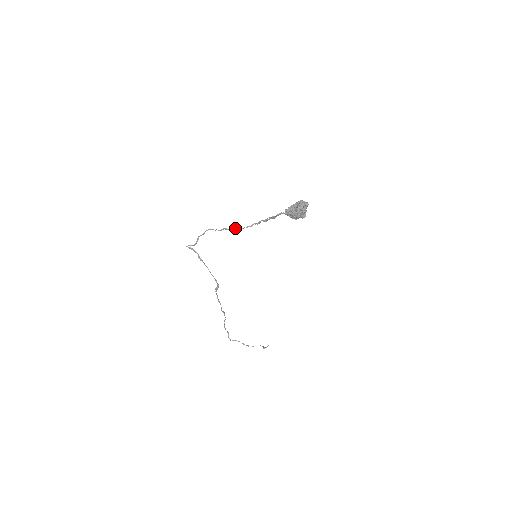
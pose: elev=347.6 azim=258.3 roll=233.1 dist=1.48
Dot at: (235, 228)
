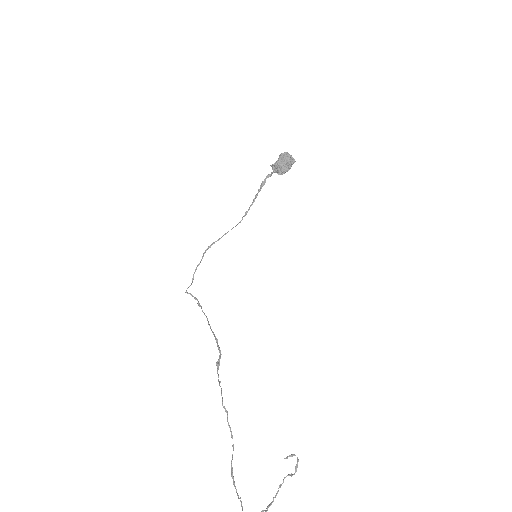
Dot at: occluded
